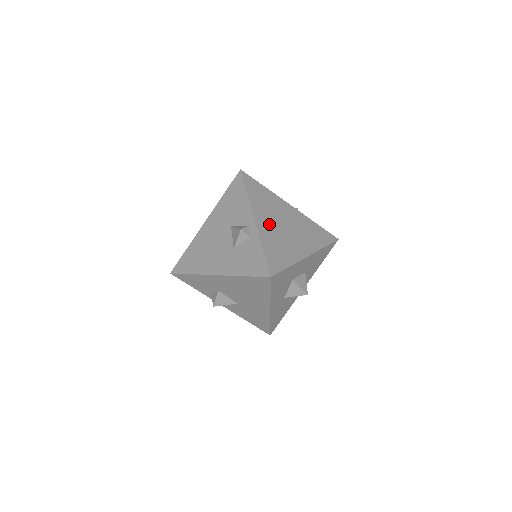
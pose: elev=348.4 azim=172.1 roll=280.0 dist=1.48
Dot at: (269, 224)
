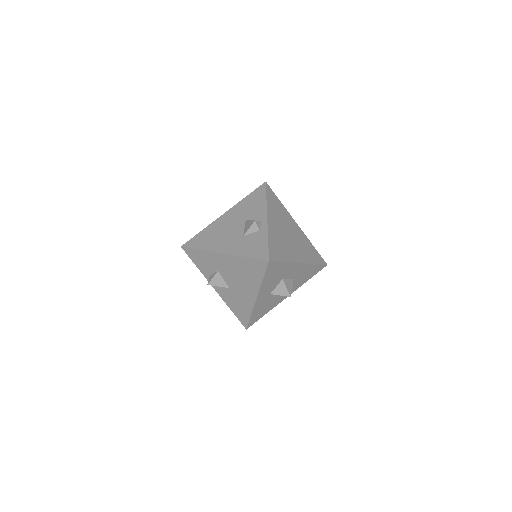
Dot at: (277, 227)
